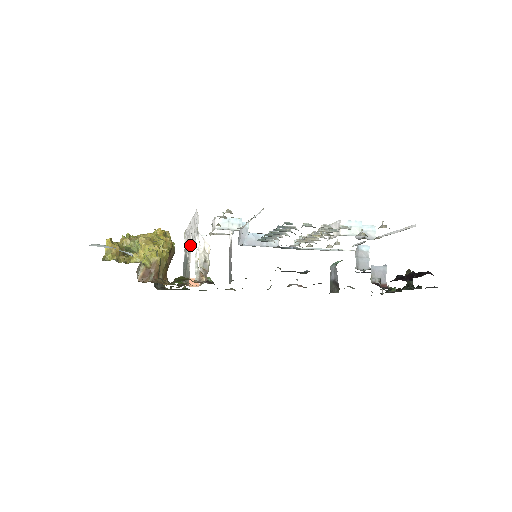
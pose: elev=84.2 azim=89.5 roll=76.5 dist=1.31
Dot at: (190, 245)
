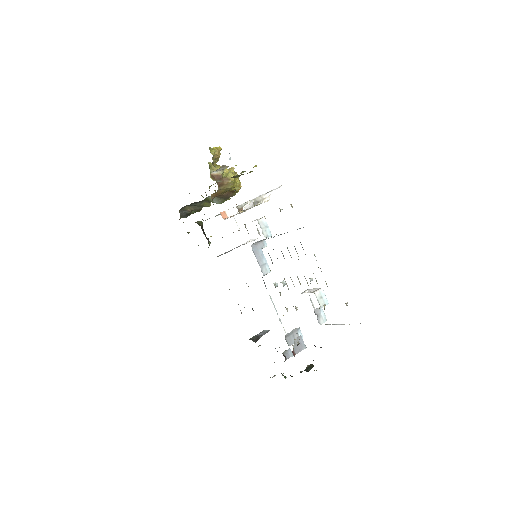
Dot at: occluded
